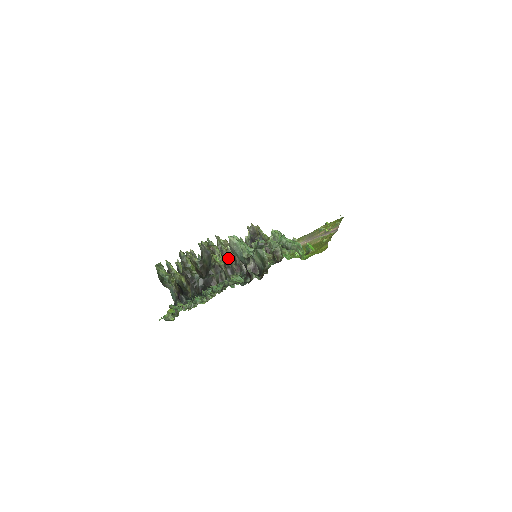
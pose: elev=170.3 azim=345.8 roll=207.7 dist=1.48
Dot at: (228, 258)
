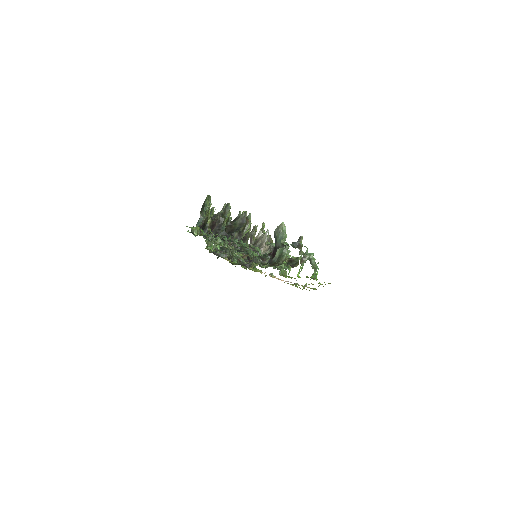
Dot at: (252, 237)
